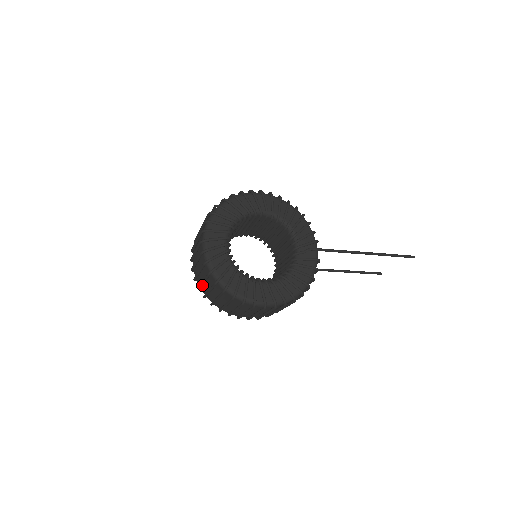
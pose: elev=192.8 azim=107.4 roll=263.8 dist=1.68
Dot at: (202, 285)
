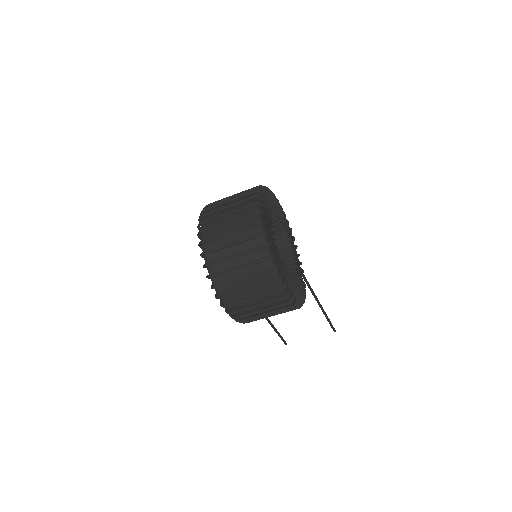
Dot at: (222, 248)
